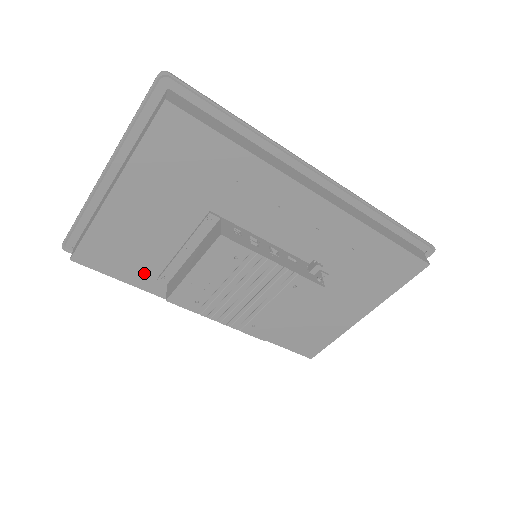
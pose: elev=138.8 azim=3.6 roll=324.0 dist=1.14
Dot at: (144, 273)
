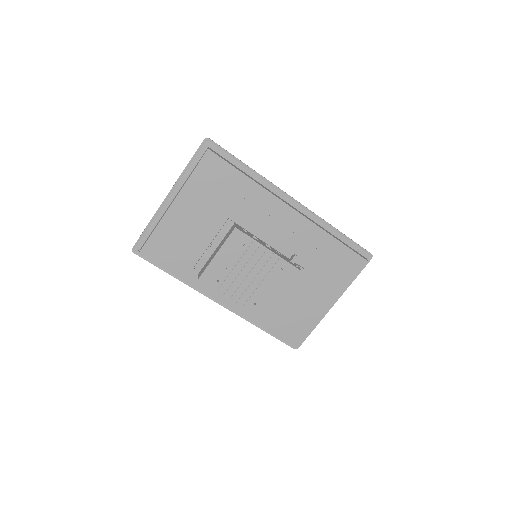
Dot at: (184, 265)
